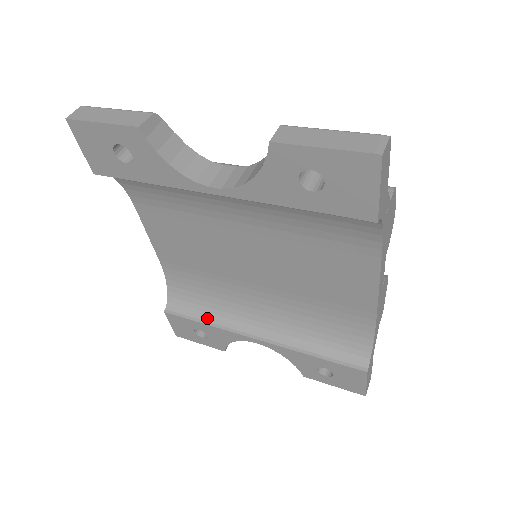
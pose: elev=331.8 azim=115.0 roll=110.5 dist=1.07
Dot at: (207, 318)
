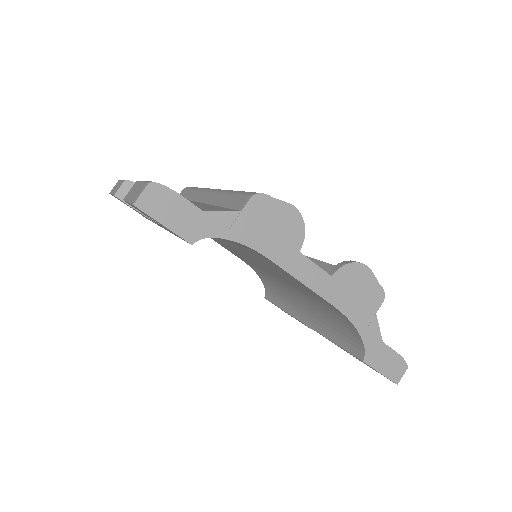
Dot at: (282, 303)
